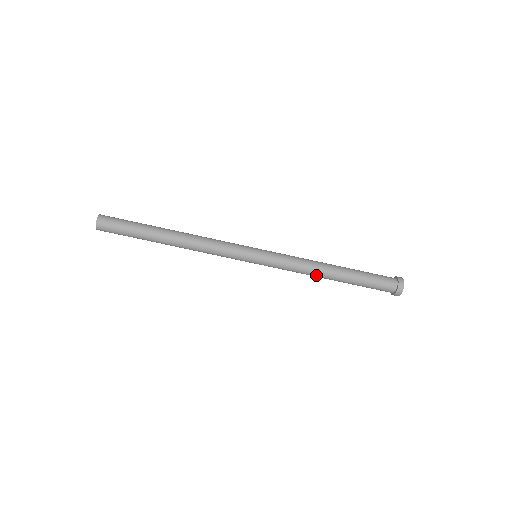
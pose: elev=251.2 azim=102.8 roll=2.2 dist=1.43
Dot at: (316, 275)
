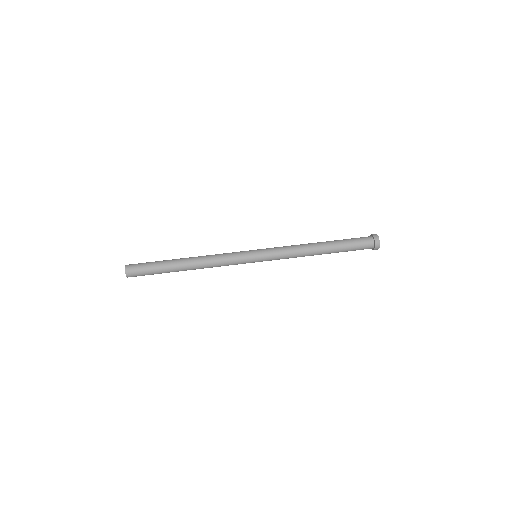
Dot at: (307, 247)
